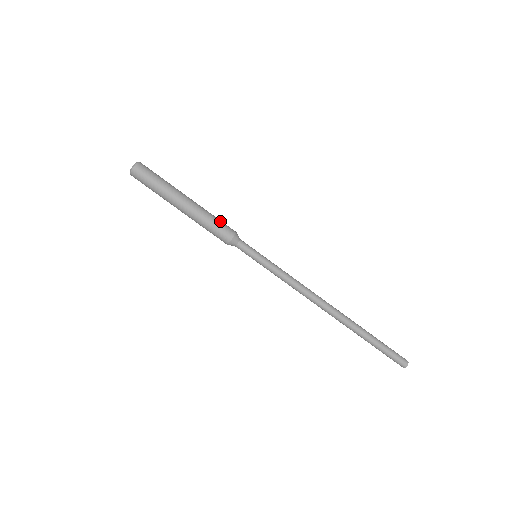
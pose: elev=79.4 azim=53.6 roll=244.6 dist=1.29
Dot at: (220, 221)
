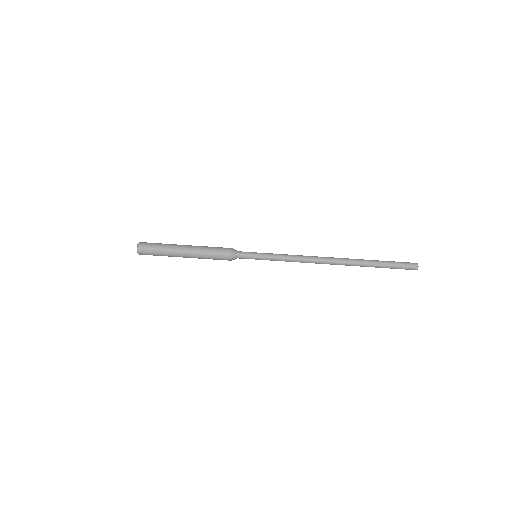
Dot at: occluded
